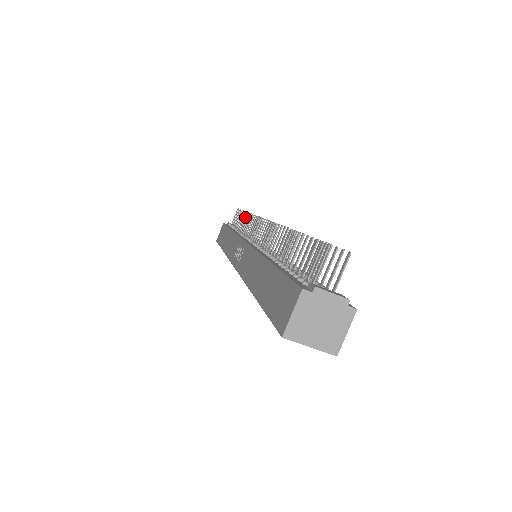
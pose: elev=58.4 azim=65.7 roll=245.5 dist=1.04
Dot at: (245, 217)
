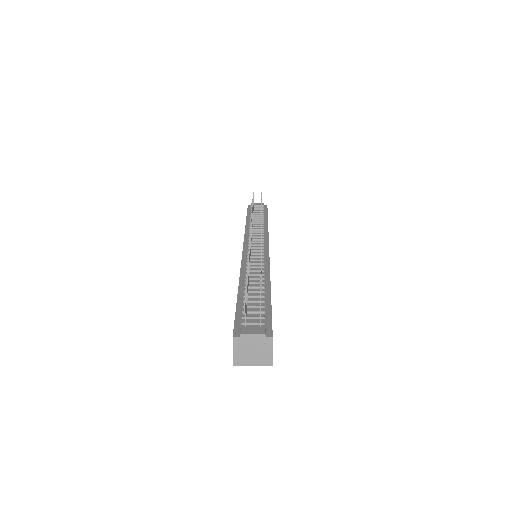
Dot at: occluded
